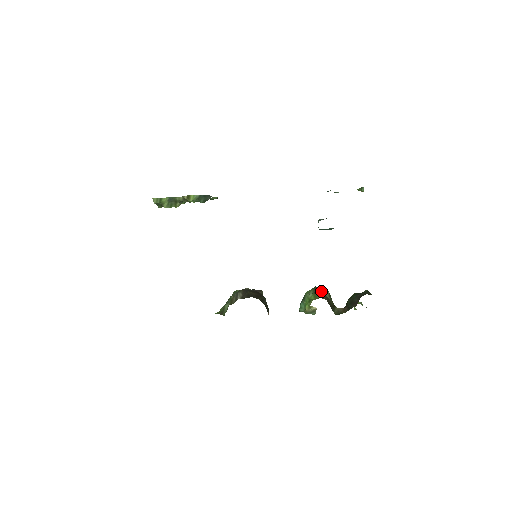
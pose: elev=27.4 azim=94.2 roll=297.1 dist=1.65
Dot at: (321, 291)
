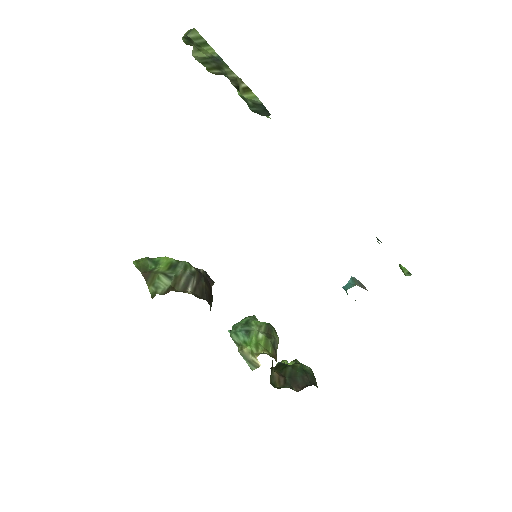
Dot at: (275, 339)
